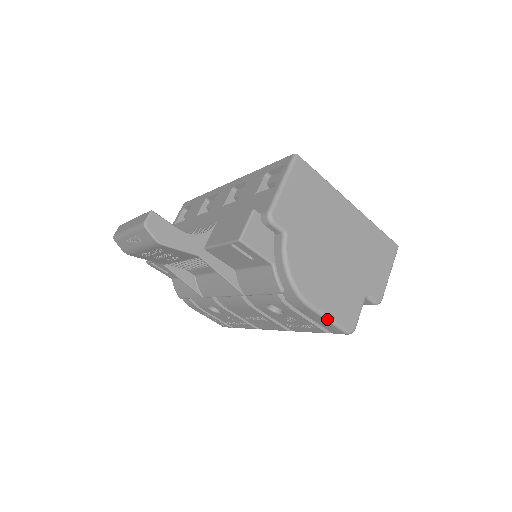
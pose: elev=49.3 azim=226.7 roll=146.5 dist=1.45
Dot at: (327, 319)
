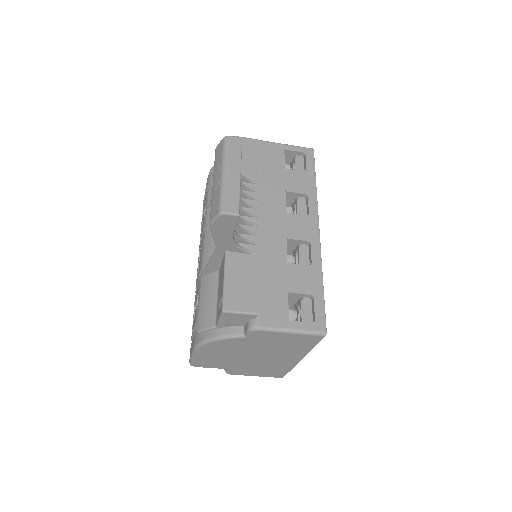
Dot at: (192, 356)
